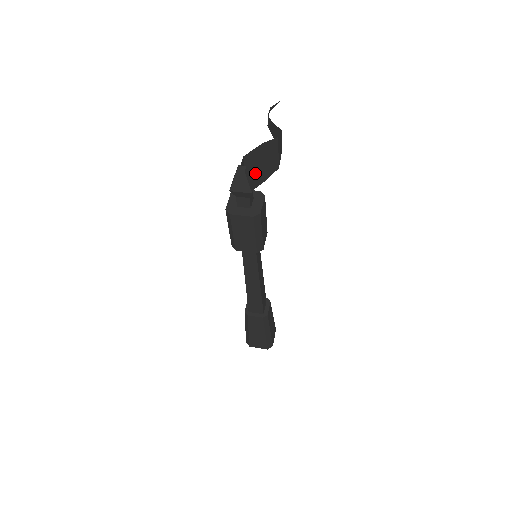
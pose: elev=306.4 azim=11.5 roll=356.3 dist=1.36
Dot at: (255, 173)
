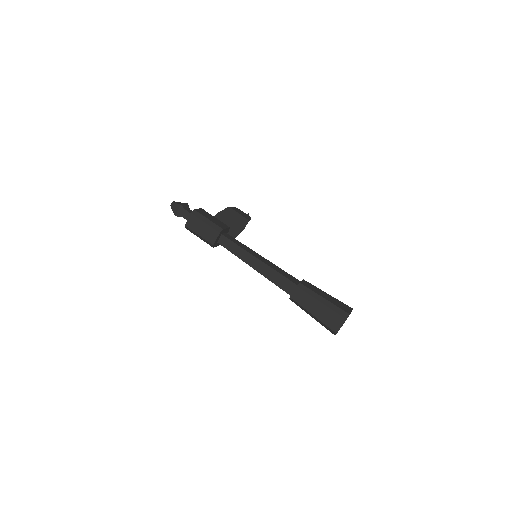
Dot at: occluded
